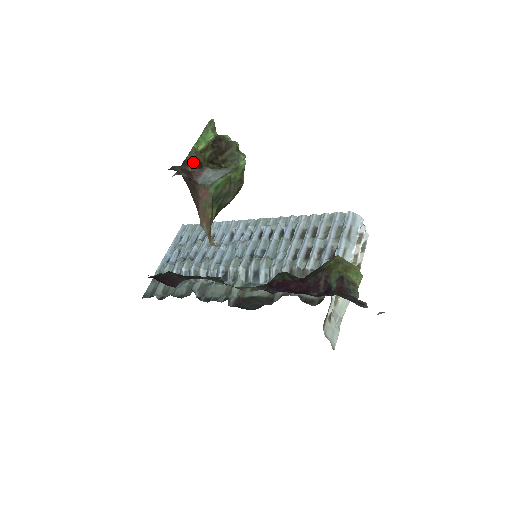
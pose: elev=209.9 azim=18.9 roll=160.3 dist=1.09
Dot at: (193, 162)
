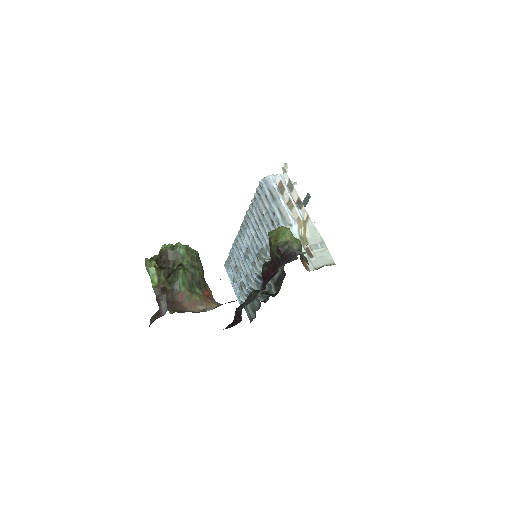
Dot at: (160, 293)
